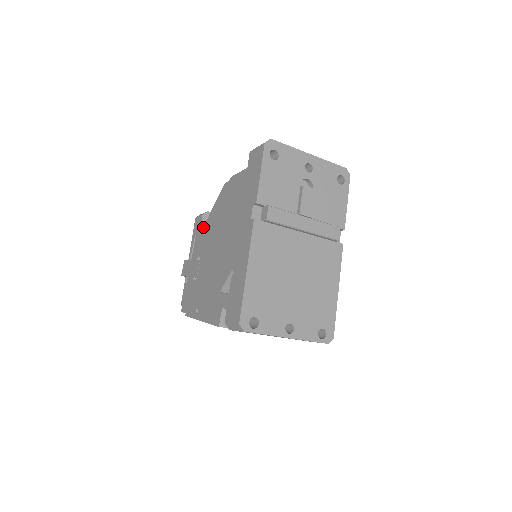
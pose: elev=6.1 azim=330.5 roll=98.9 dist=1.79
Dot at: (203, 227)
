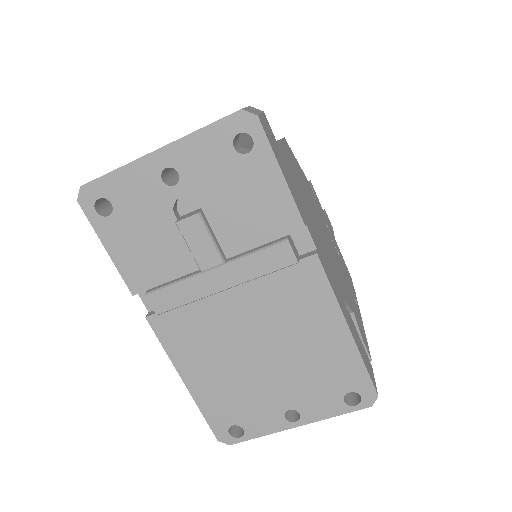
Dot at: occluded
